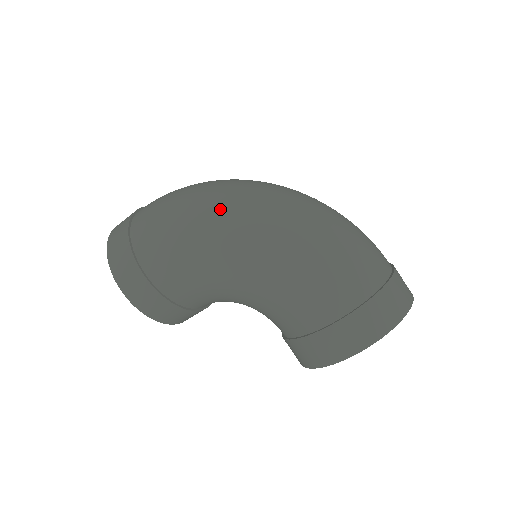
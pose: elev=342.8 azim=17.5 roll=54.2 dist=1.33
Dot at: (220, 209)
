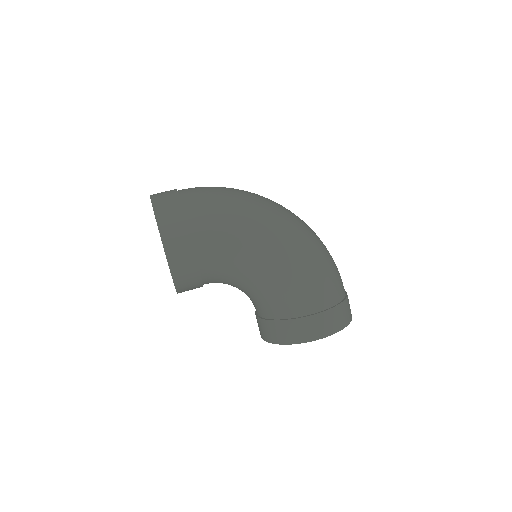
Dot at: (266, 212)
